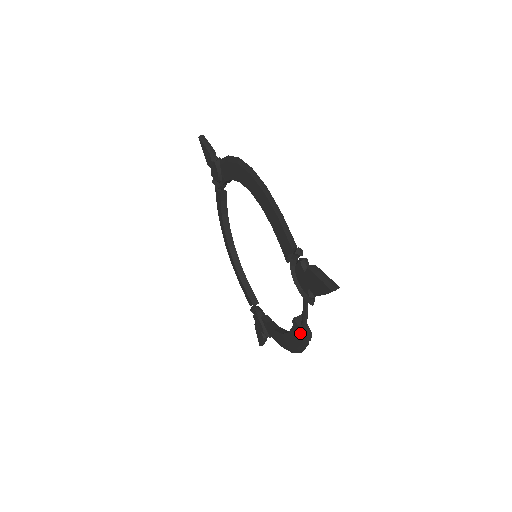
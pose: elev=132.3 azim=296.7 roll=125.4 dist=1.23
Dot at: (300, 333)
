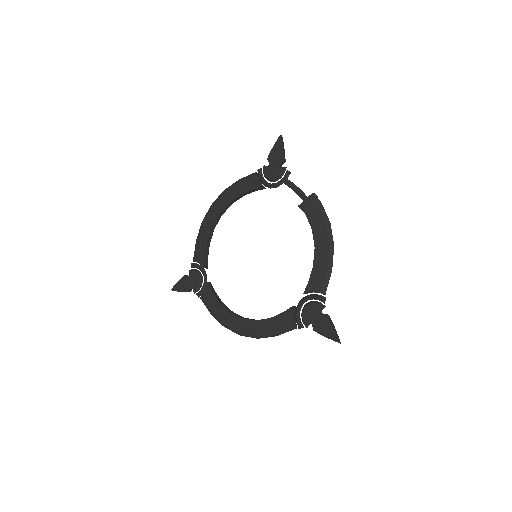
Dot at: (309, 202)
